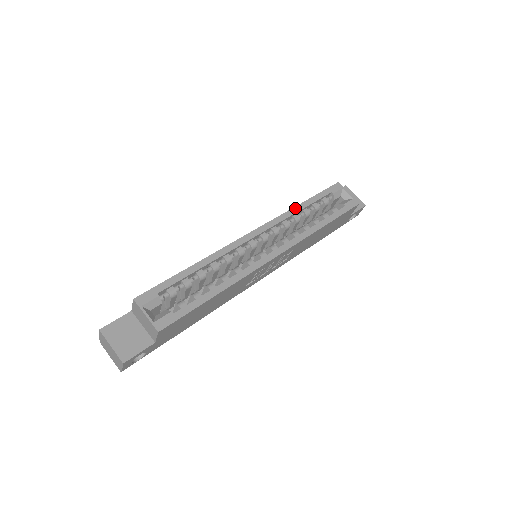
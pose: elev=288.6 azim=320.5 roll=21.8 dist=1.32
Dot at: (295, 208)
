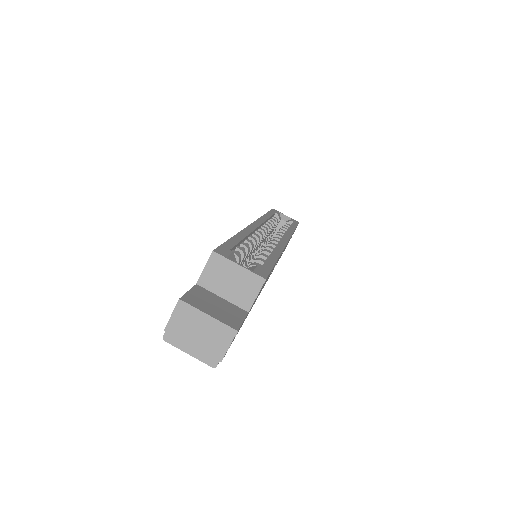
Dot at: (264, 216)
